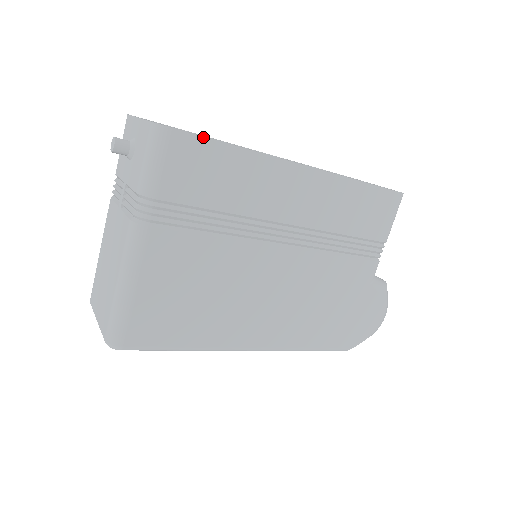
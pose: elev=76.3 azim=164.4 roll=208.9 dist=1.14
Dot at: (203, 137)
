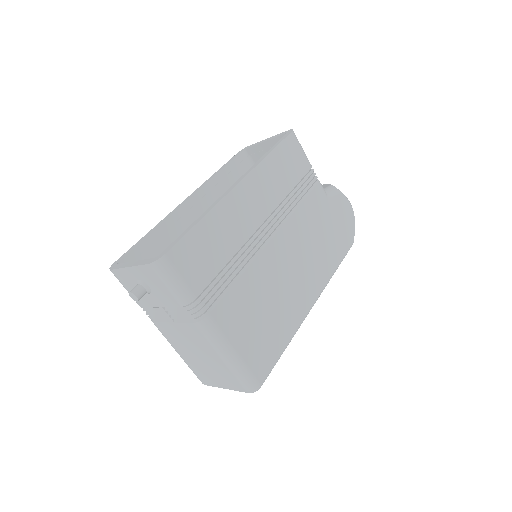
Dot at: (181, 239)
